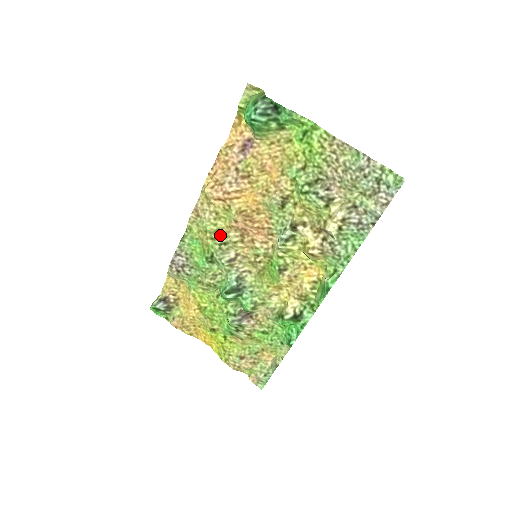
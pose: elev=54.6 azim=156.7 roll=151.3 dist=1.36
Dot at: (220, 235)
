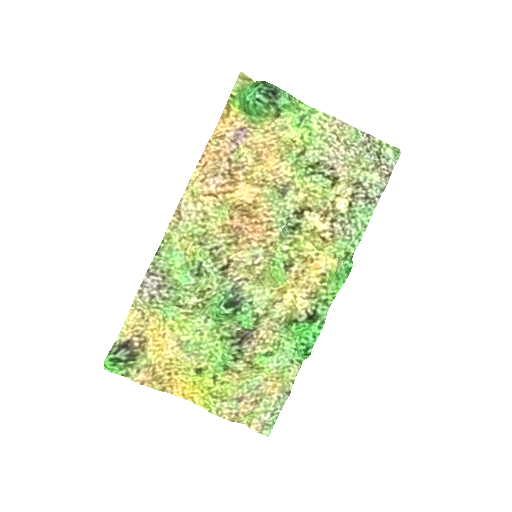
Dot at: (210, 238)
